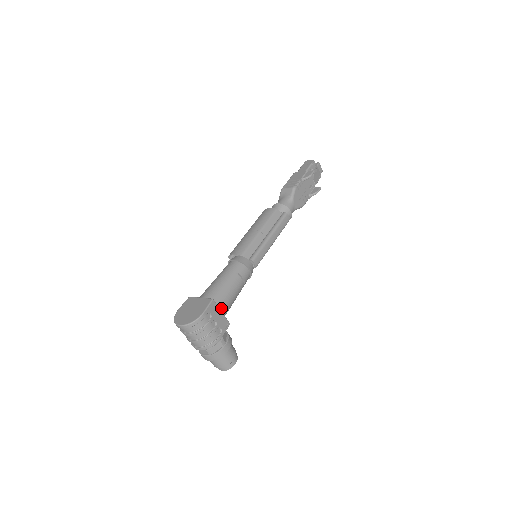
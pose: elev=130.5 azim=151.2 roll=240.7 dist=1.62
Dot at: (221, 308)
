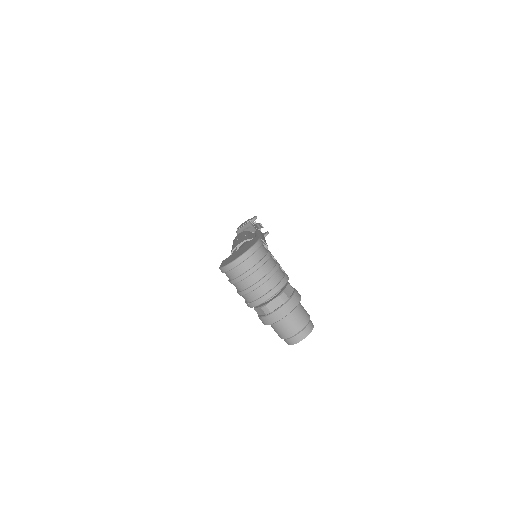
Dot at: occluded
